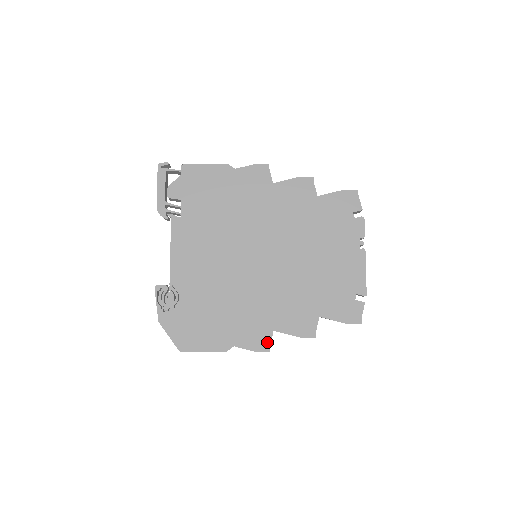
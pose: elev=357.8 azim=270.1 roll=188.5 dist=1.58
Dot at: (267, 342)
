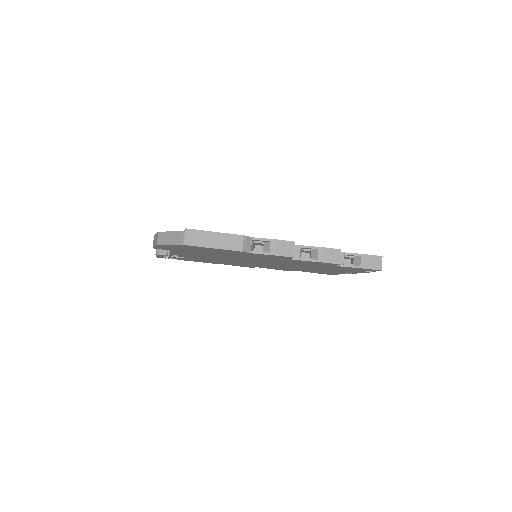
Dot at: occluded
